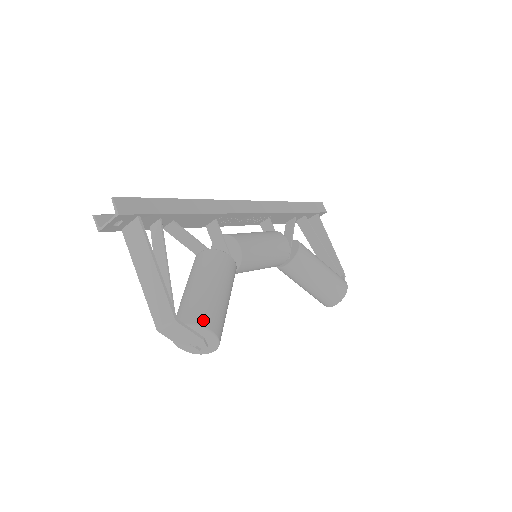
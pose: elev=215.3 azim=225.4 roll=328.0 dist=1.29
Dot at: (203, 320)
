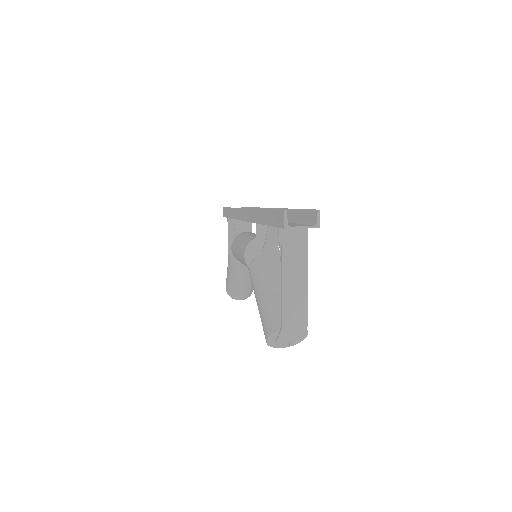
Dot at: occluded
